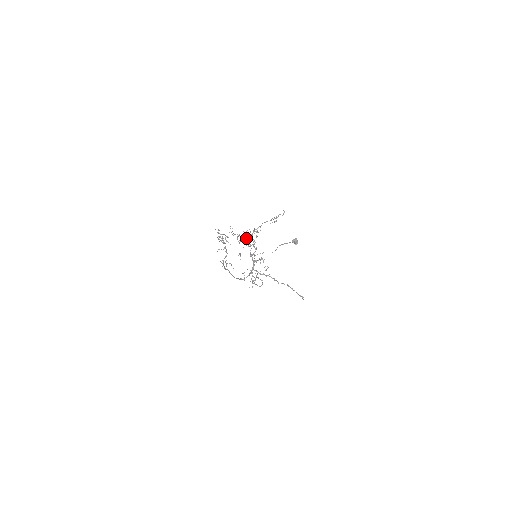
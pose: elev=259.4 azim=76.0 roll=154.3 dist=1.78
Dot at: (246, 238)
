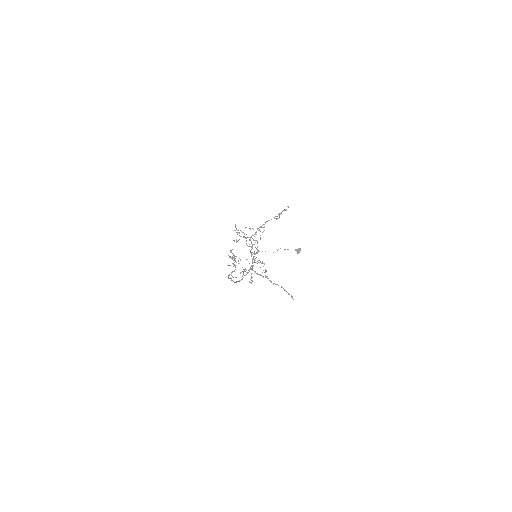
Dot at: occluded
